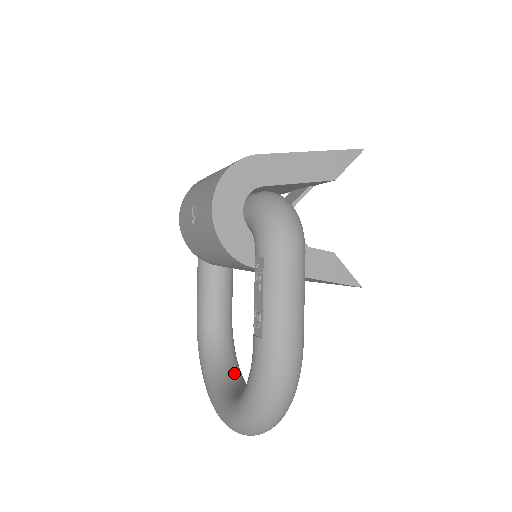
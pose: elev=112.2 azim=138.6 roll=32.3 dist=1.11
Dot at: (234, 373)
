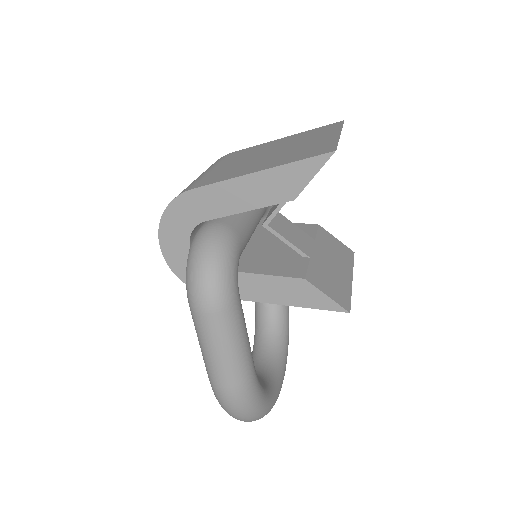
Dot at: (270, 342)
